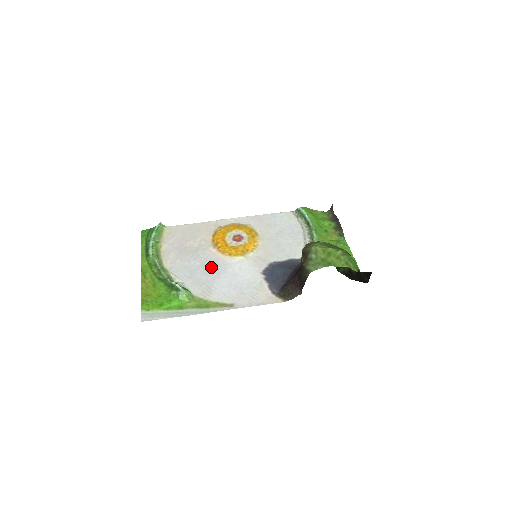
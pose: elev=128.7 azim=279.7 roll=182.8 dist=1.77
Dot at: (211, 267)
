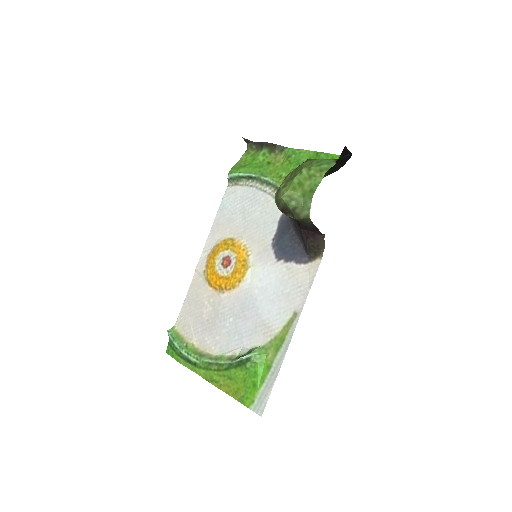
Dot at: (242, 309)
